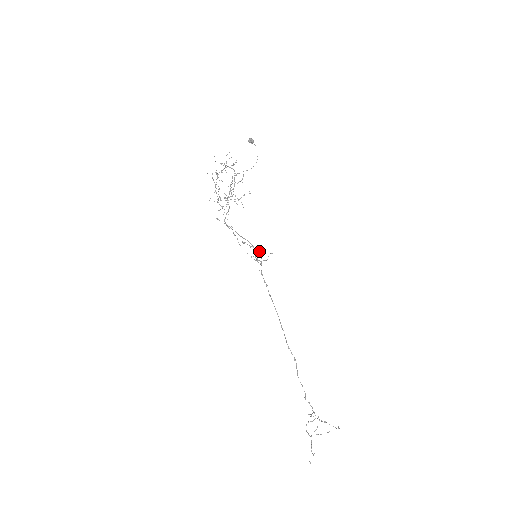
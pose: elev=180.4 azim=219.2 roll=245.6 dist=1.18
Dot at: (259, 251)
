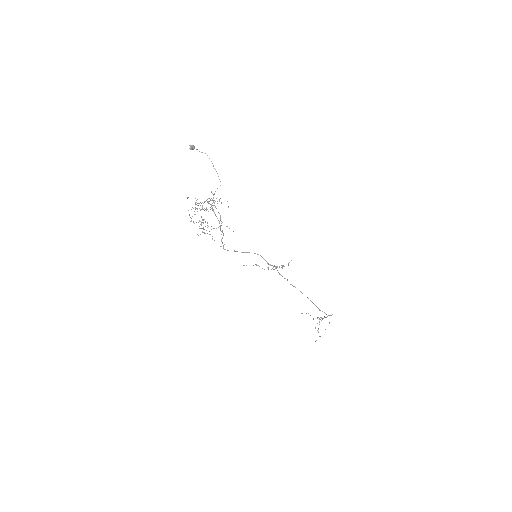
Dot at: (283, 266)
